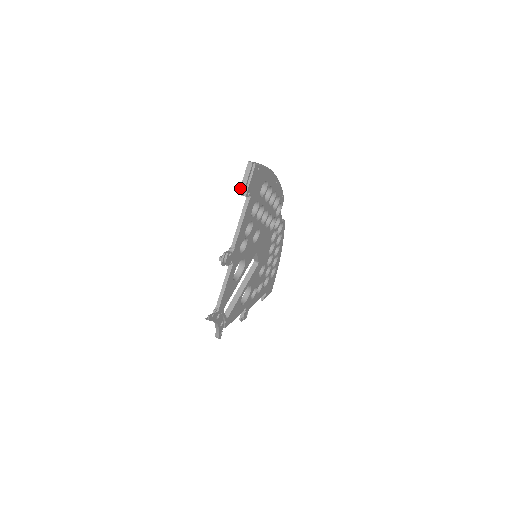
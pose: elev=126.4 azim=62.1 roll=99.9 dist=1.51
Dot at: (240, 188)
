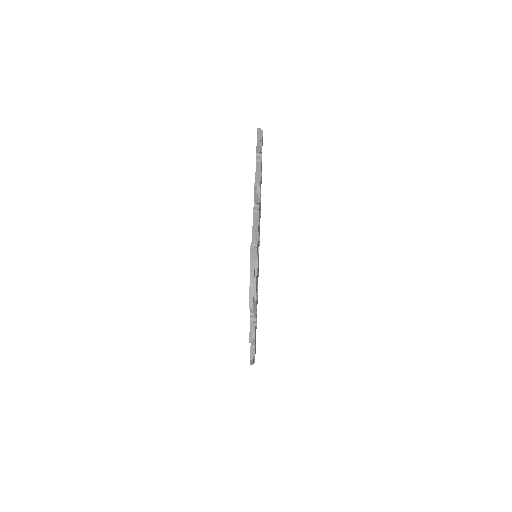
Dot at: occluded
